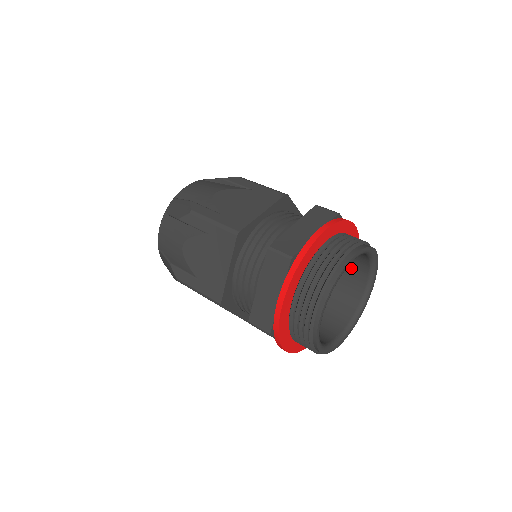
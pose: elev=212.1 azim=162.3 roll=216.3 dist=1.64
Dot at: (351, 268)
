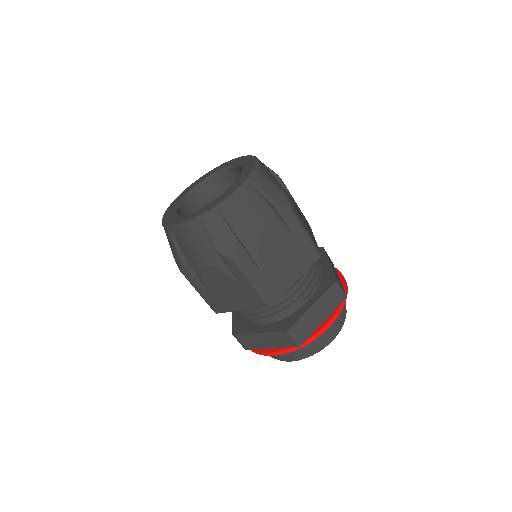
Dot at: occluded
